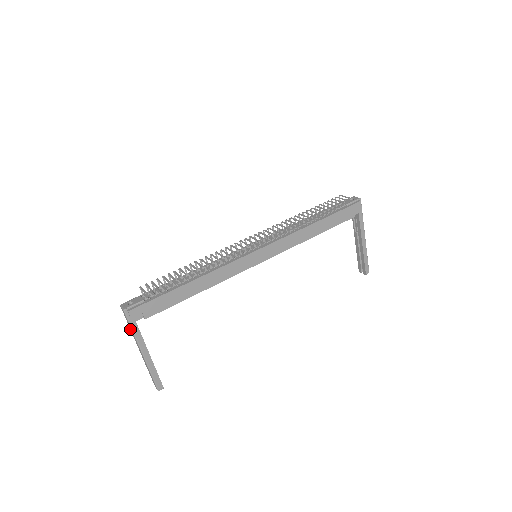
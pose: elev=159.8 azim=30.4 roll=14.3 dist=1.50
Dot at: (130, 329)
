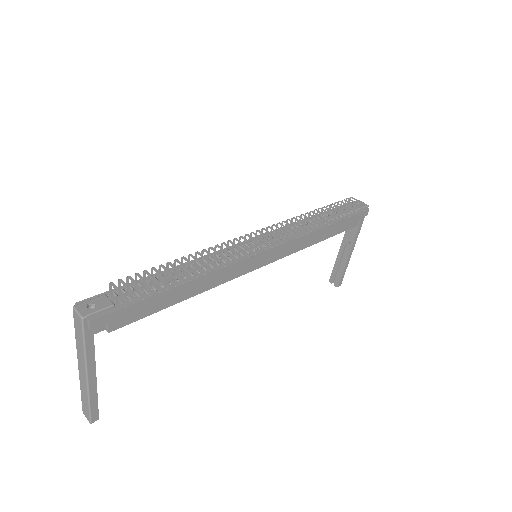
Dot at: (76, 341)
